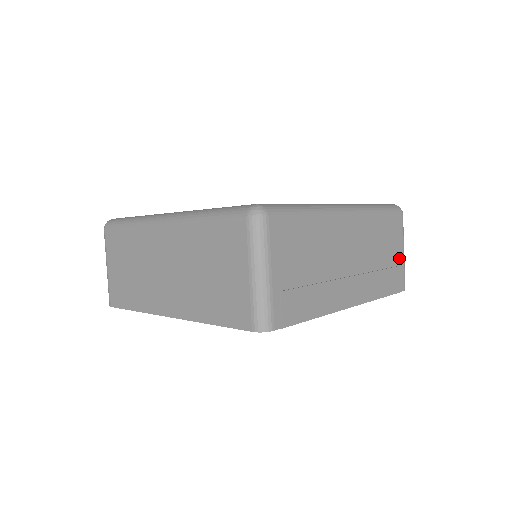
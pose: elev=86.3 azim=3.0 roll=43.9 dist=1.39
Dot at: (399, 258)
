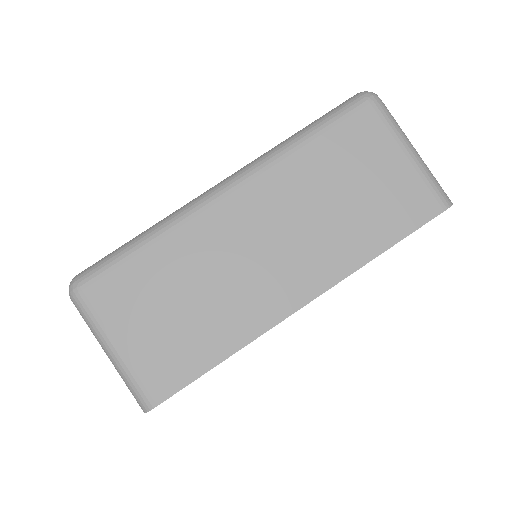
Dot at: occluded
